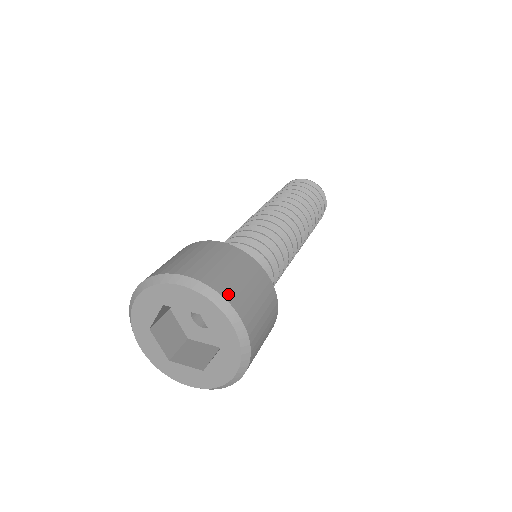
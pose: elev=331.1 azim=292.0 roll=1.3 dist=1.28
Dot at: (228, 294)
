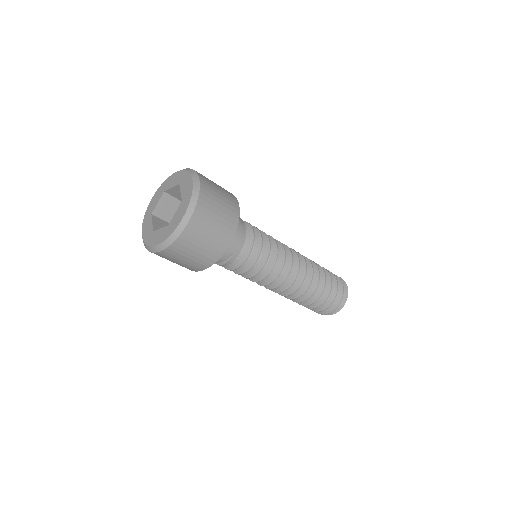
Dot at: (199, 173)
